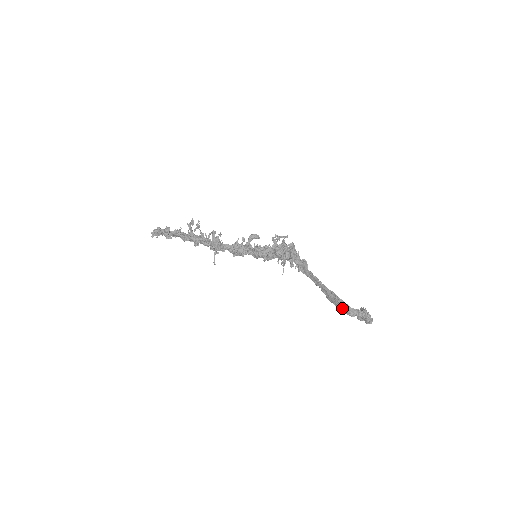
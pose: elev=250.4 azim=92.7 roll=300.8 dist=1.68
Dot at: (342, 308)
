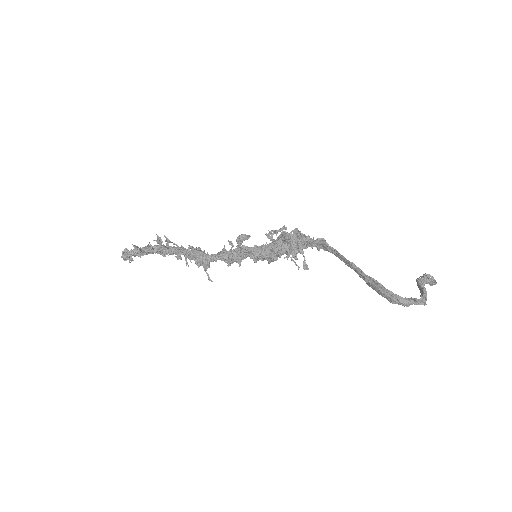
Dot at: (391, 300)
